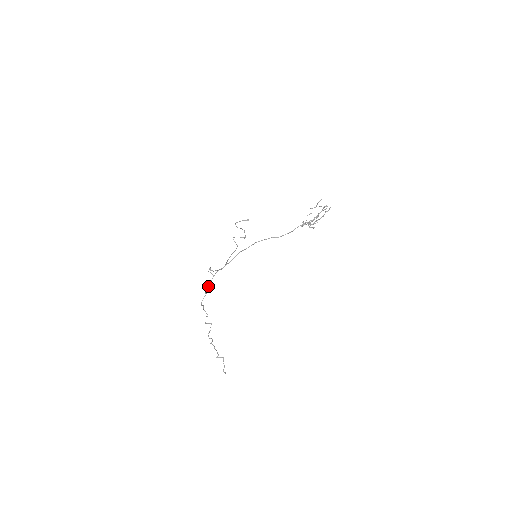
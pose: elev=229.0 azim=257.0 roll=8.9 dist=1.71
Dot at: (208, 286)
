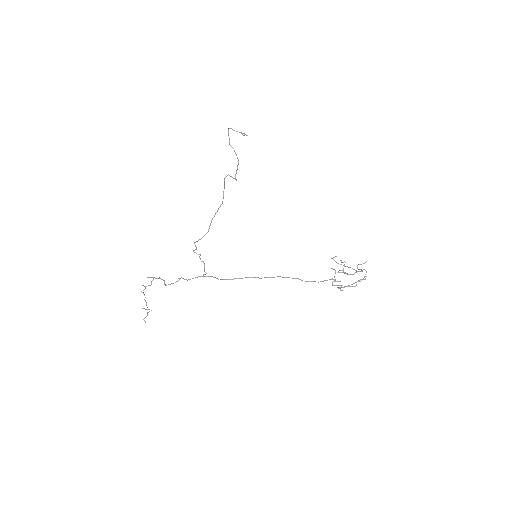
Dot at: occluded
